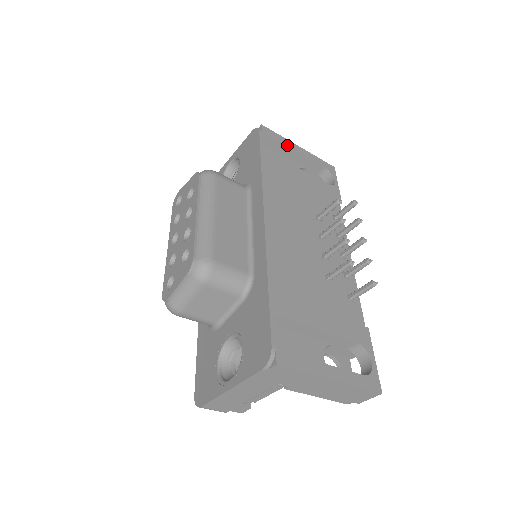
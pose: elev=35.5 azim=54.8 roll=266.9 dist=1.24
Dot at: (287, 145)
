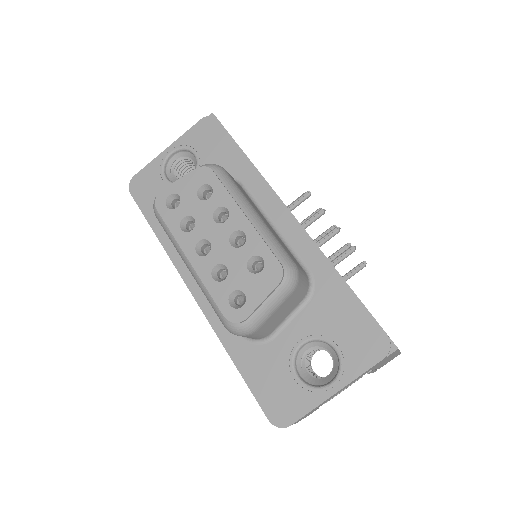
Dot at: occluded
